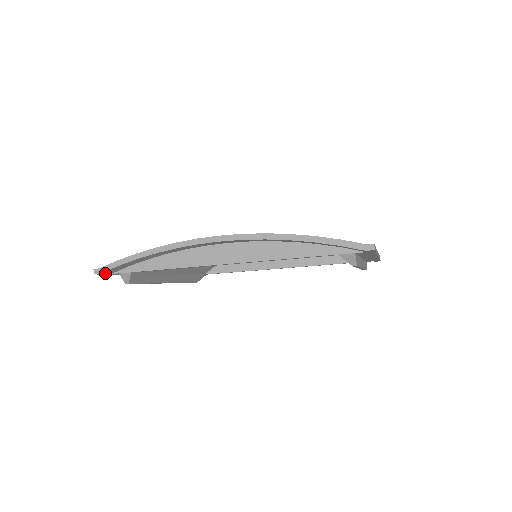
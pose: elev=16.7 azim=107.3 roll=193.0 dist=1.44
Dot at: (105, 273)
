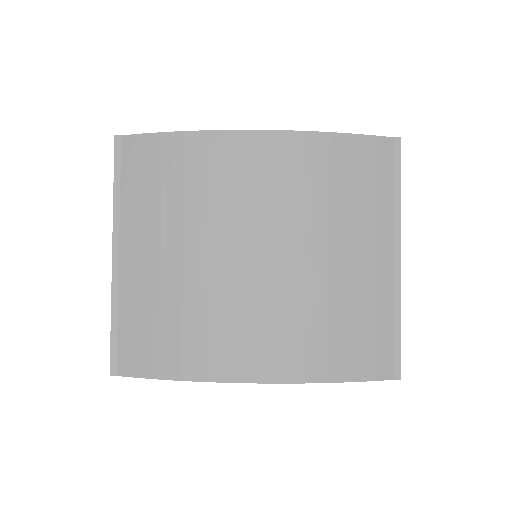
Dot at: (120, 367)
